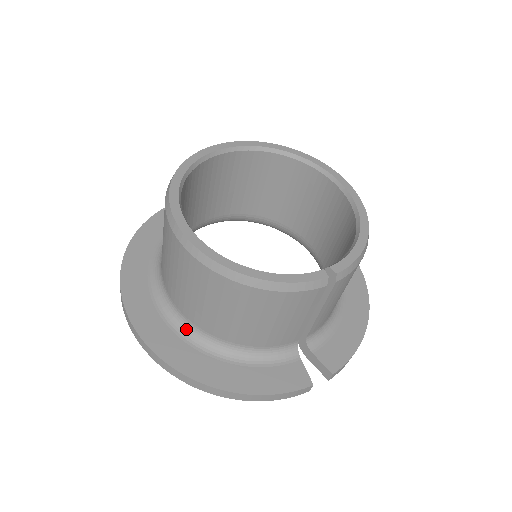
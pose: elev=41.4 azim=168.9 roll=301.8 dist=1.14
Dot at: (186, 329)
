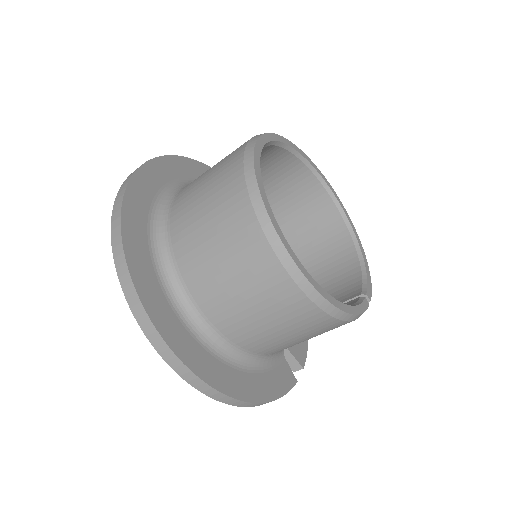
Dot at: (212, 341)
